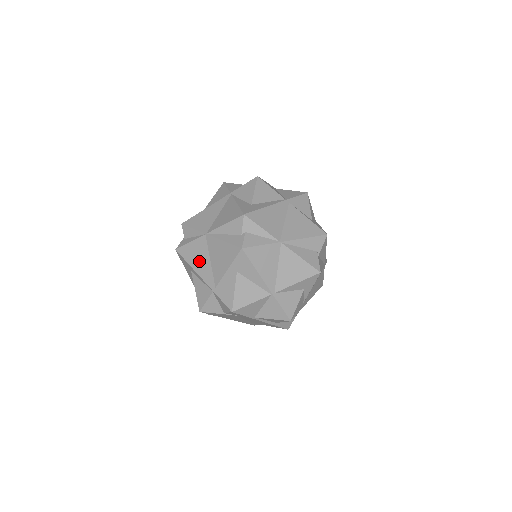
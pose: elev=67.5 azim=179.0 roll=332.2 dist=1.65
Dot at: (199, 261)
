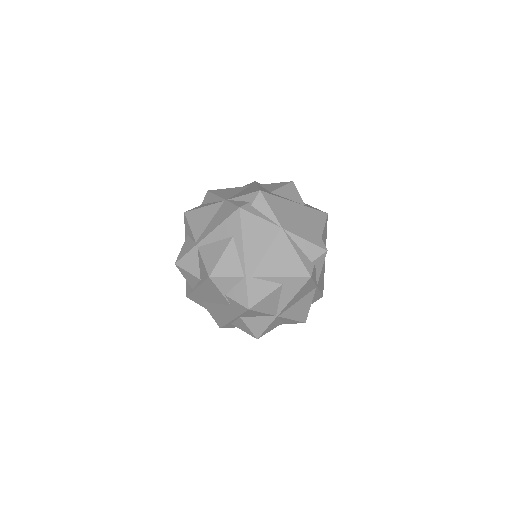
Dot at: (255, 241)
